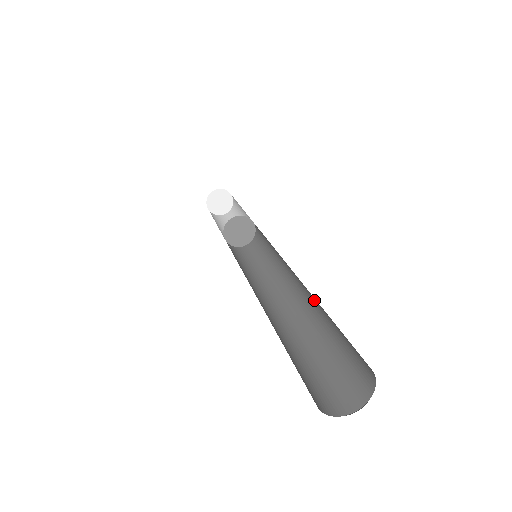
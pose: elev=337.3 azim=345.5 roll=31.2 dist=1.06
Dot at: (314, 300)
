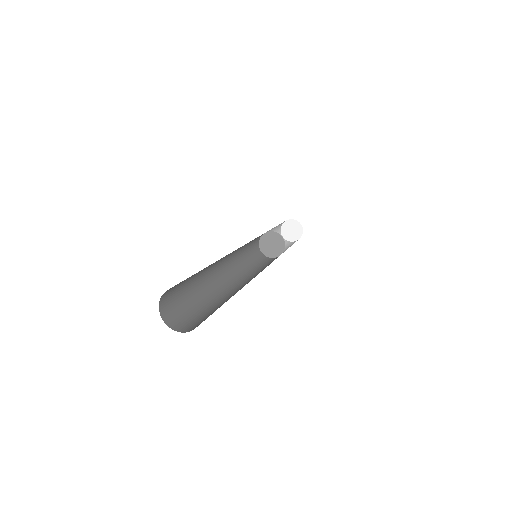
Dot at: occluded
